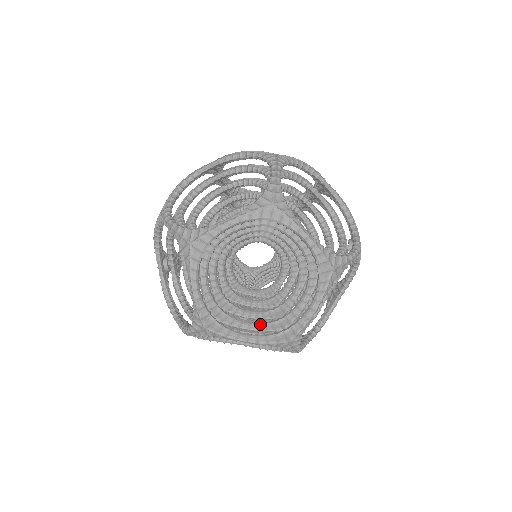
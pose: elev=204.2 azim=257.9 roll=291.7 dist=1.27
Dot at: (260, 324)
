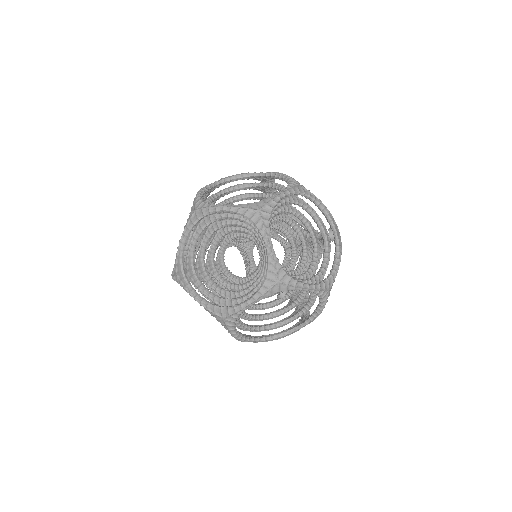
Dot at: occluded
